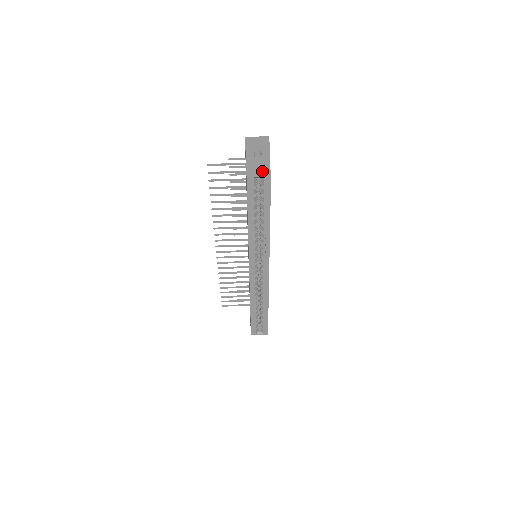
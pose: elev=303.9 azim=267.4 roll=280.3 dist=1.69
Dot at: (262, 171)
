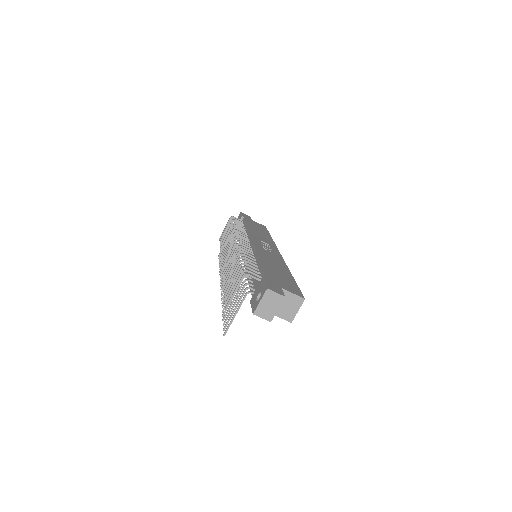
Dot at: (294, 305)
